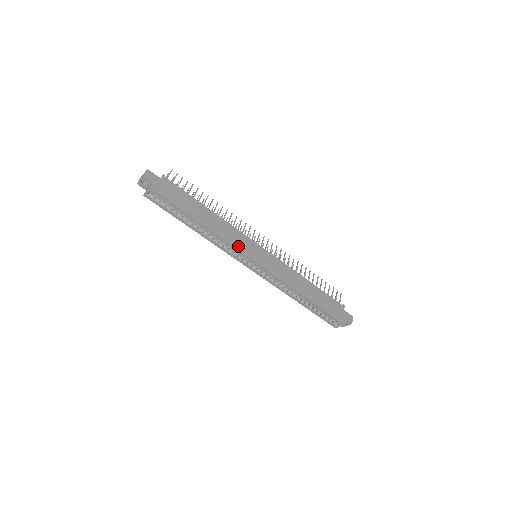
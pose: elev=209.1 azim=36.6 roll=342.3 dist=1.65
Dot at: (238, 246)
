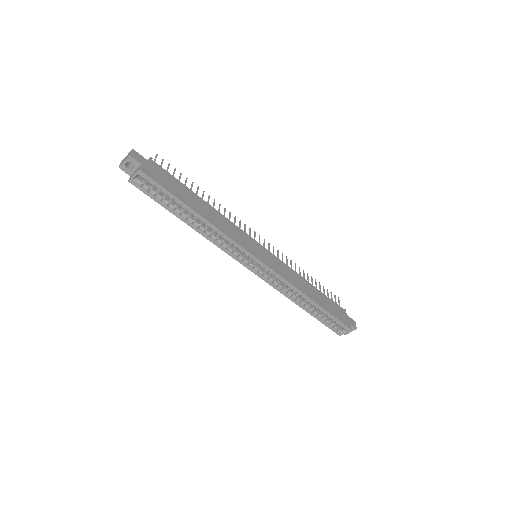
Dot at: (240, 242)
